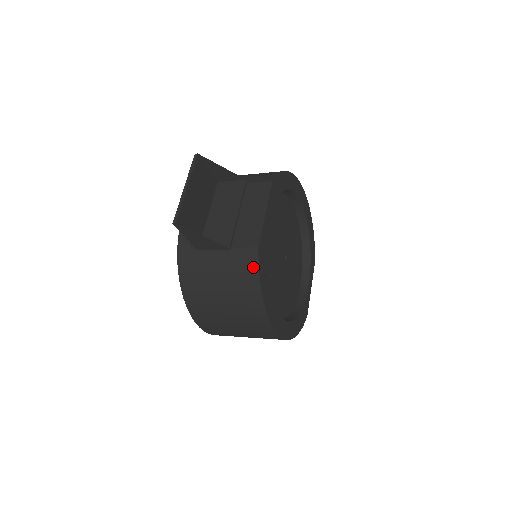
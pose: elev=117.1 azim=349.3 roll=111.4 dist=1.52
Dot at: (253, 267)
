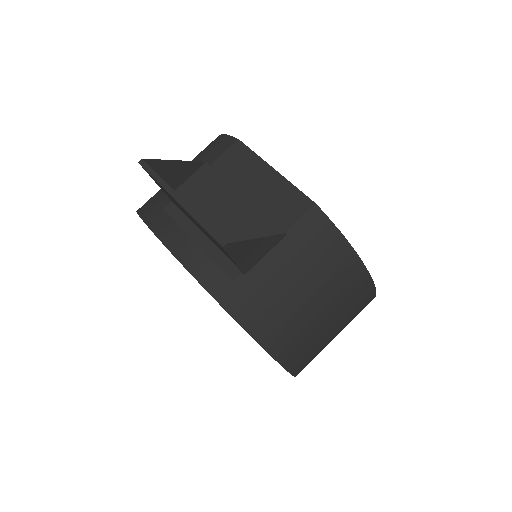
Dot at: (328, 230)
